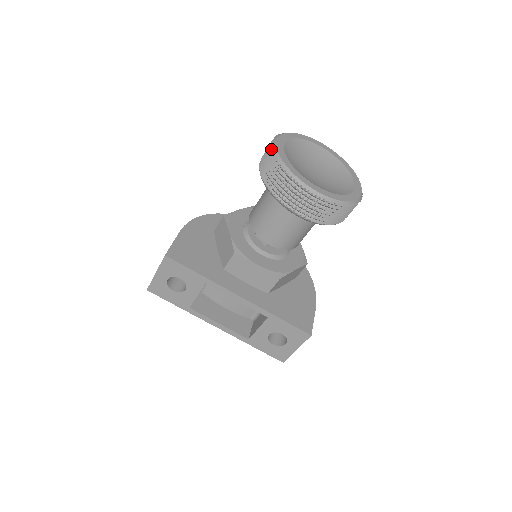
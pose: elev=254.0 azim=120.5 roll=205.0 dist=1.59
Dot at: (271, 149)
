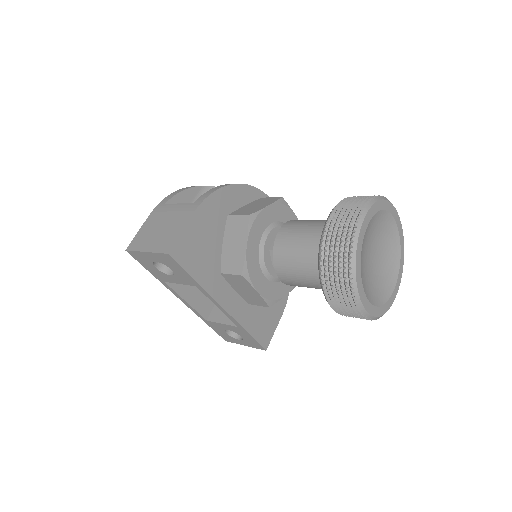
Dot at: (351, 233)
